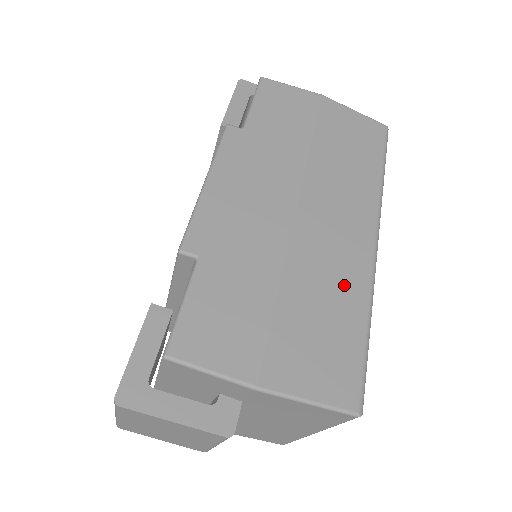
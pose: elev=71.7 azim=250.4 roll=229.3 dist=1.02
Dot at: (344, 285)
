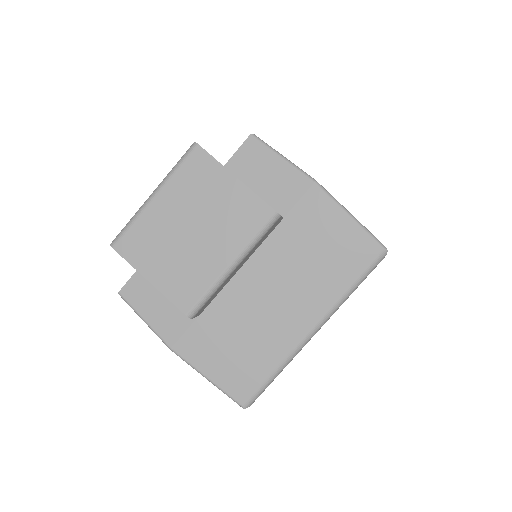
Dot at: occluded
